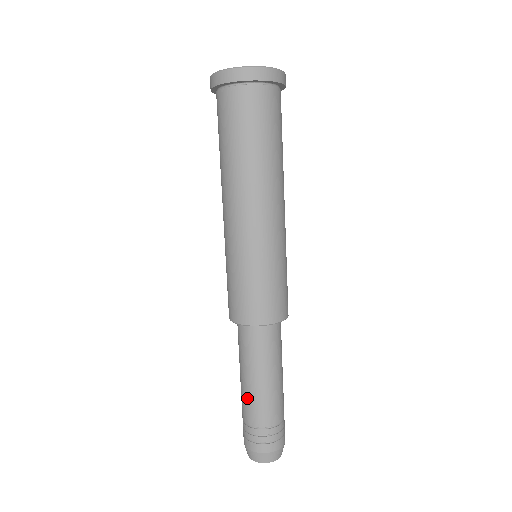
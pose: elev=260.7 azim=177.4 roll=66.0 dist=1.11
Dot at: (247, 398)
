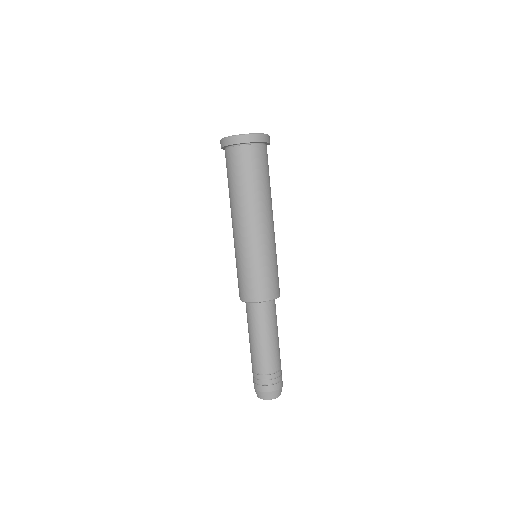
Dot at: (261, 355)
